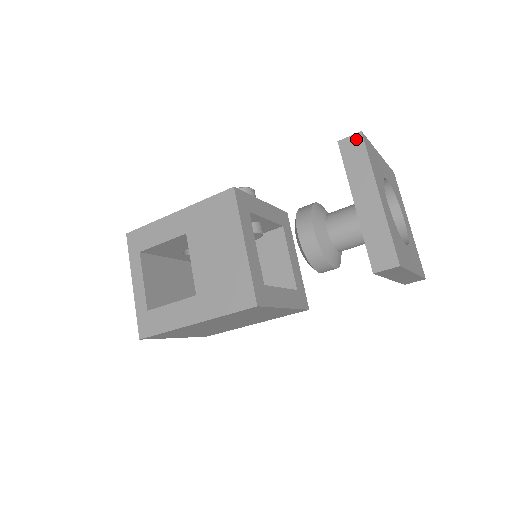
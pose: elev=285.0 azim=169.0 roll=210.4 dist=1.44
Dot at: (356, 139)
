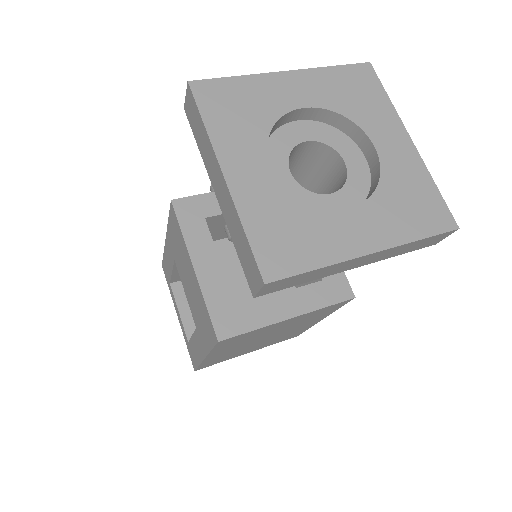
Dot at: (189, 96)
